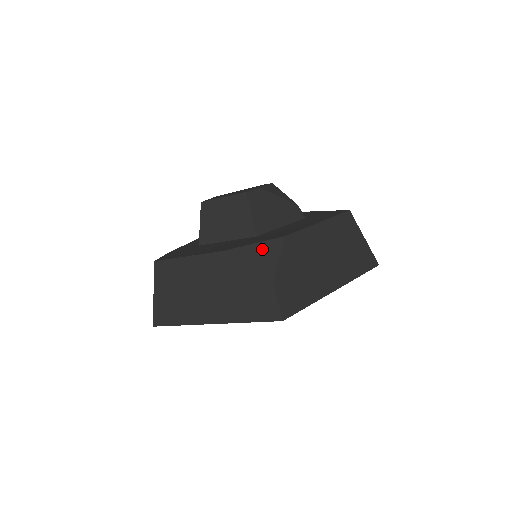
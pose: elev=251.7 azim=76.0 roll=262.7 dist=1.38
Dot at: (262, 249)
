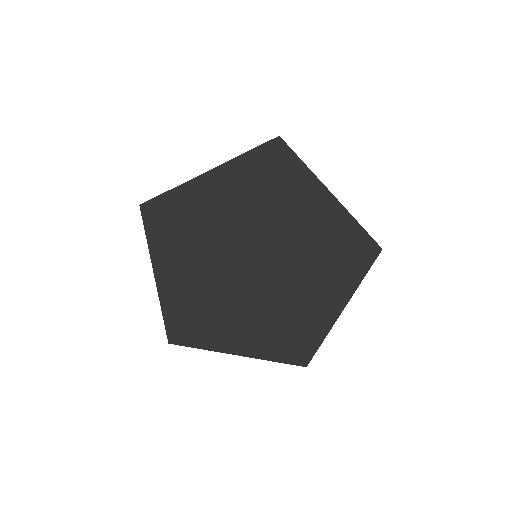
Dot at: occluded
